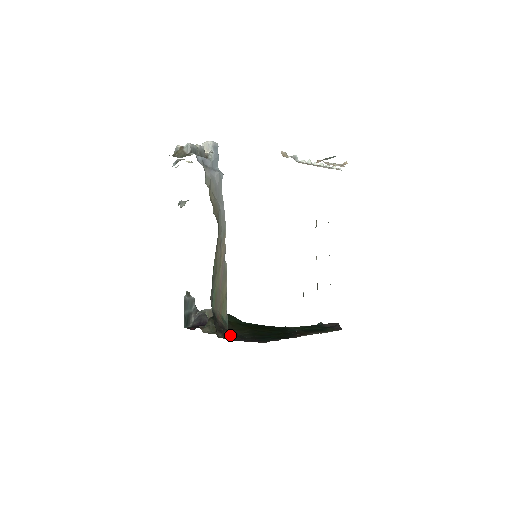
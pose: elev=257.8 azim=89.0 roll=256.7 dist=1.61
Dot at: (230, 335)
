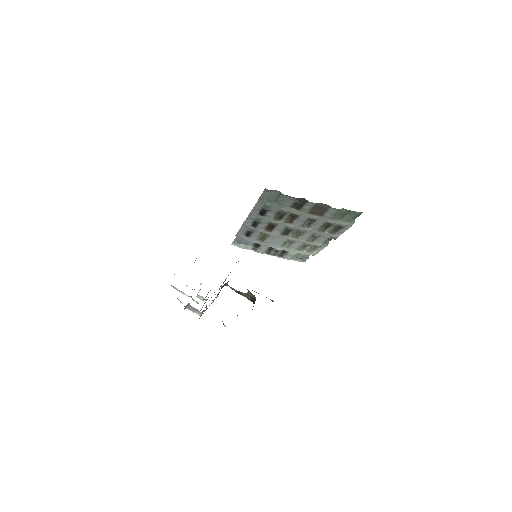
Dot at: occluded
